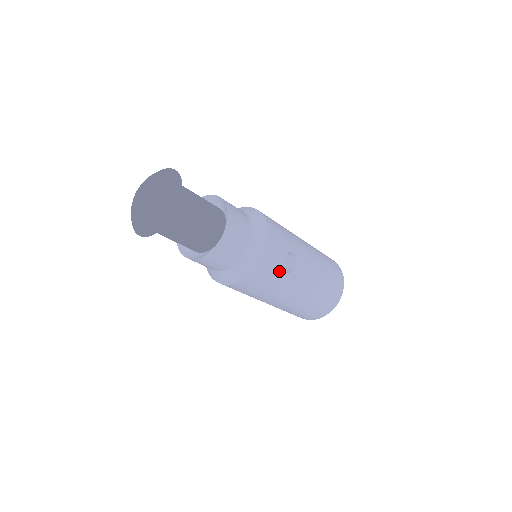
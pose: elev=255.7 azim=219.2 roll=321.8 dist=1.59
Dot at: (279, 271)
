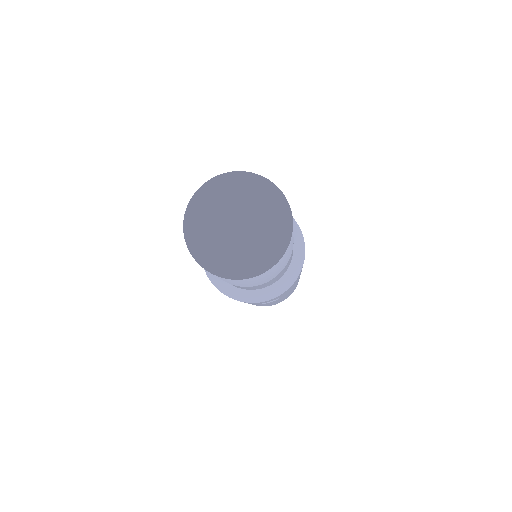
Dot at: occluded
